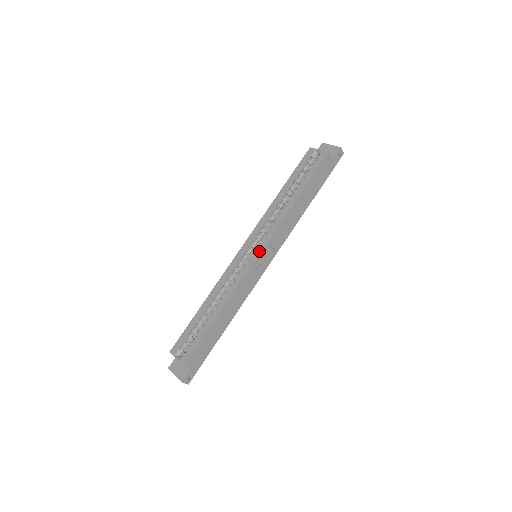
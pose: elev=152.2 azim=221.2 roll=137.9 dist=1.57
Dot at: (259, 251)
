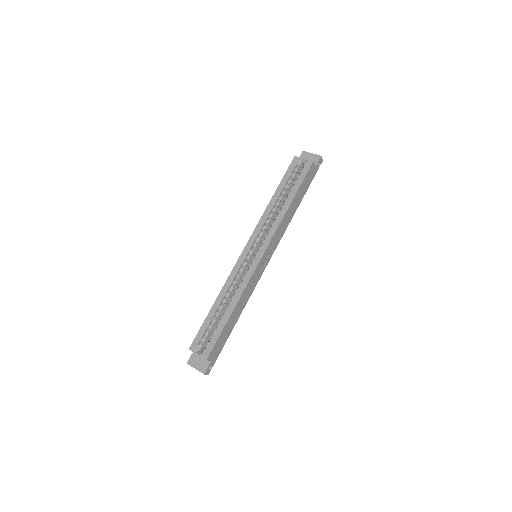
Dot at: (262, 253)
